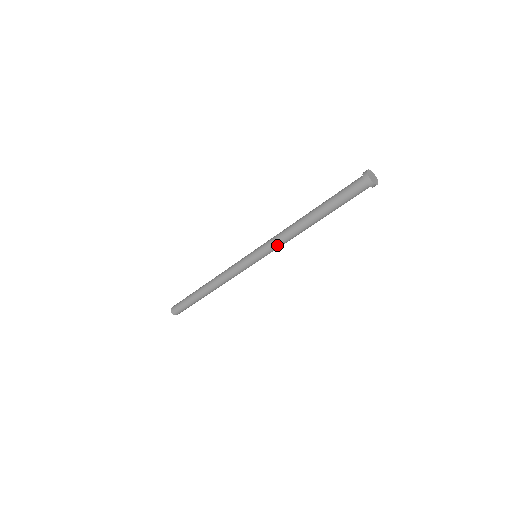
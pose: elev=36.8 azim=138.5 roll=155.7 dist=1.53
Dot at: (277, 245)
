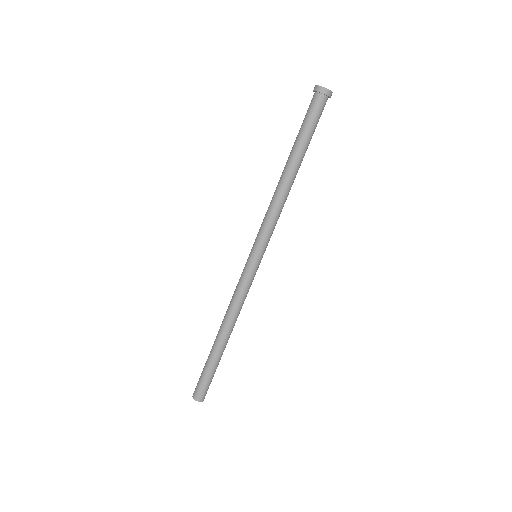
Dot at: (267, 222)
